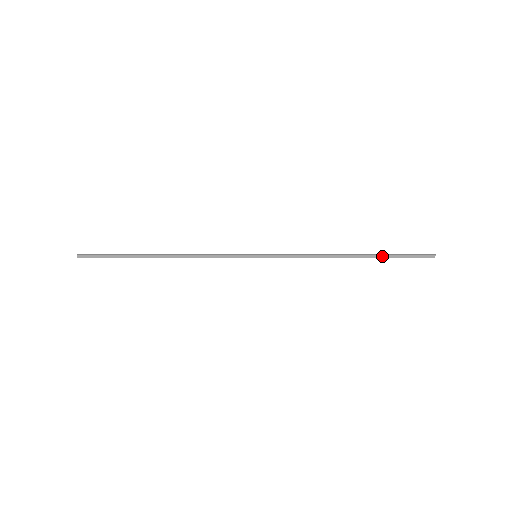
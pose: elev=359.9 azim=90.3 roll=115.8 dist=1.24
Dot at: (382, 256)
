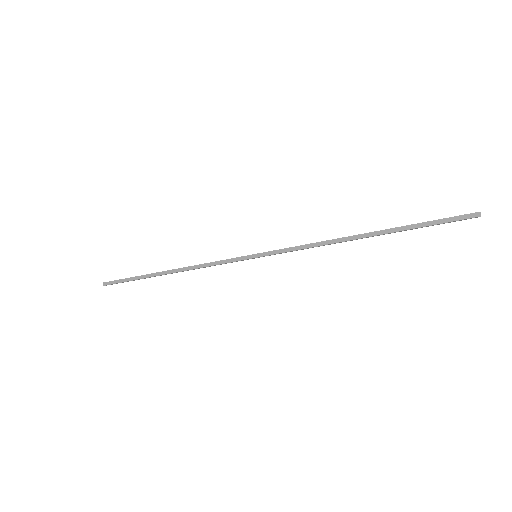
Dot at: (403, 228)
